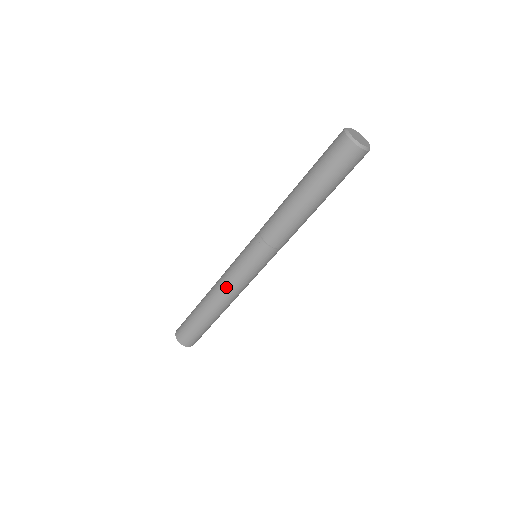
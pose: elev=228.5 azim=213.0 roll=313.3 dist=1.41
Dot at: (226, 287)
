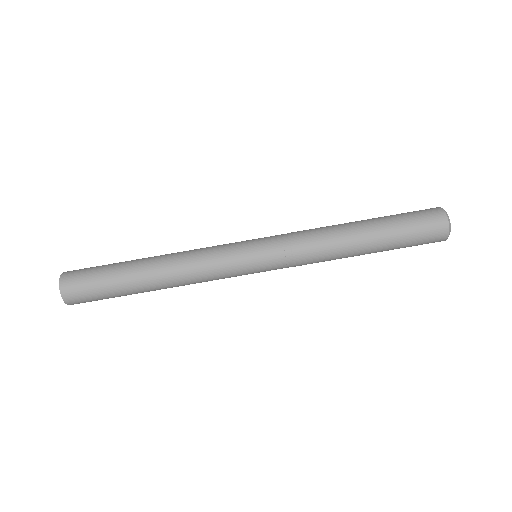
Dot at: (199, 267)
